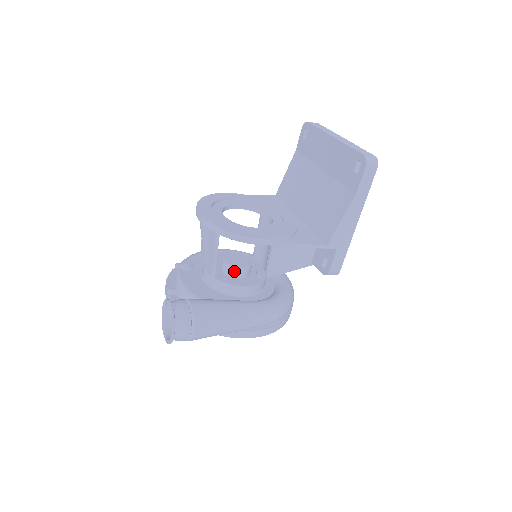
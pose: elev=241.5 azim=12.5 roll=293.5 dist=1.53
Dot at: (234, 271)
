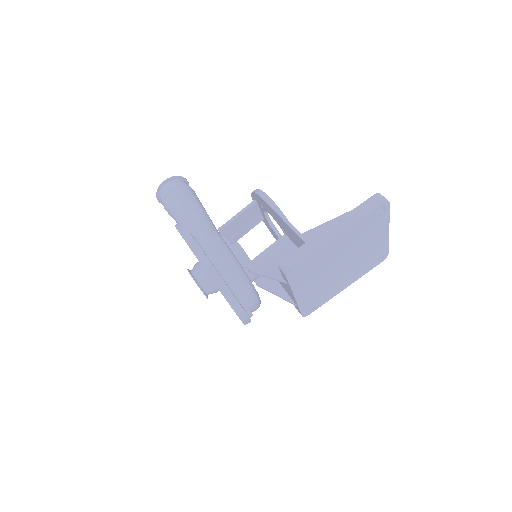
Dot at: (233, 244)
